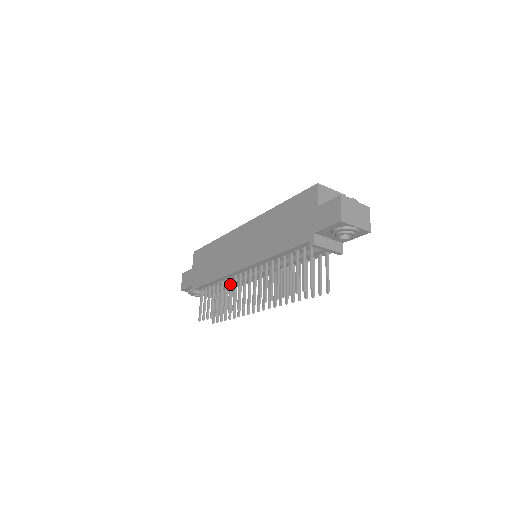
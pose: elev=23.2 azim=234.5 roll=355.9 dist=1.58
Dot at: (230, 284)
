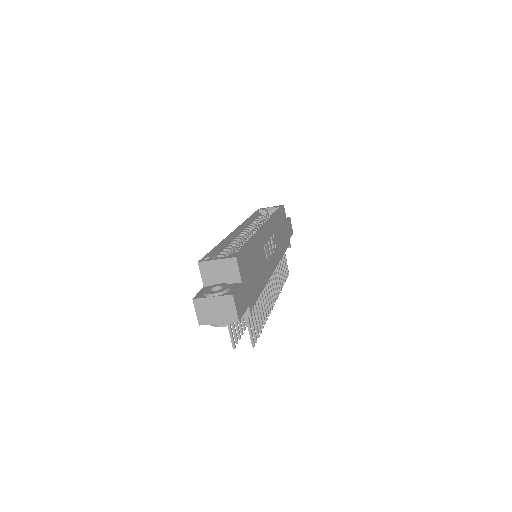
Dot at: occluded
